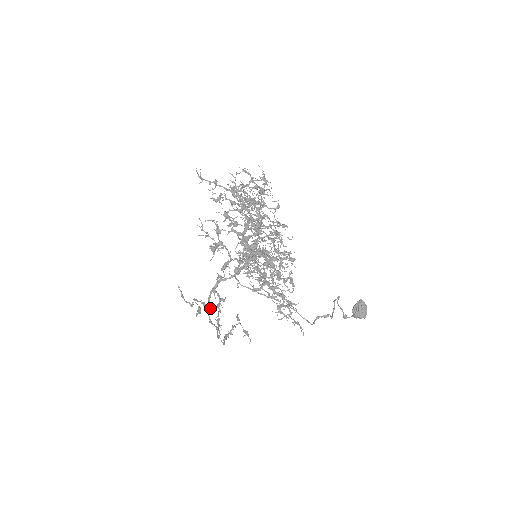
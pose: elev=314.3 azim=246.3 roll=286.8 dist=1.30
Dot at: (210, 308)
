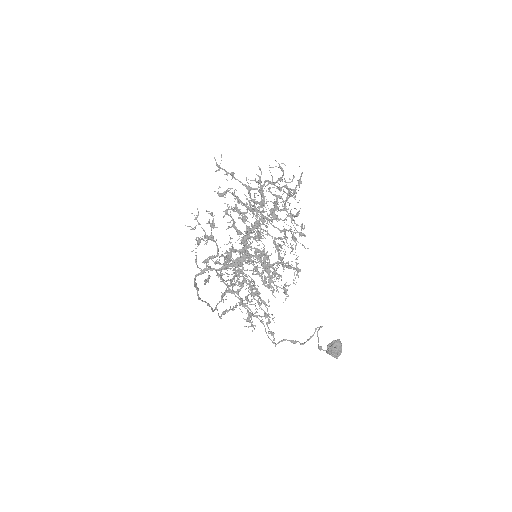
Dot at: (223, 280)
